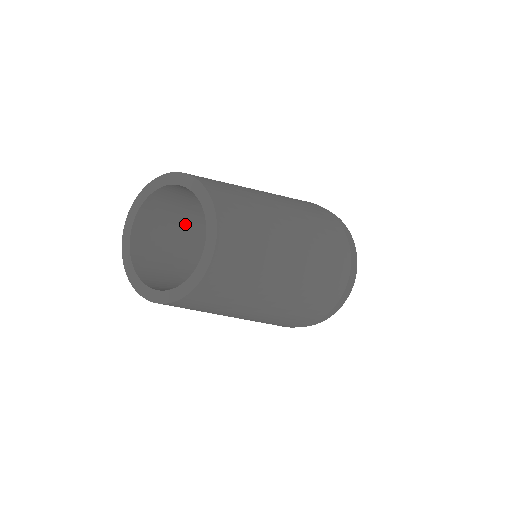
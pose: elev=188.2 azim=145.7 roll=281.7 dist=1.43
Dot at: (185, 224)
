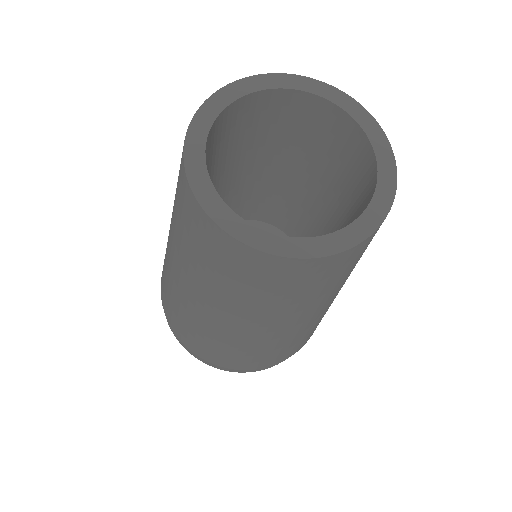
Dot at: occluded
